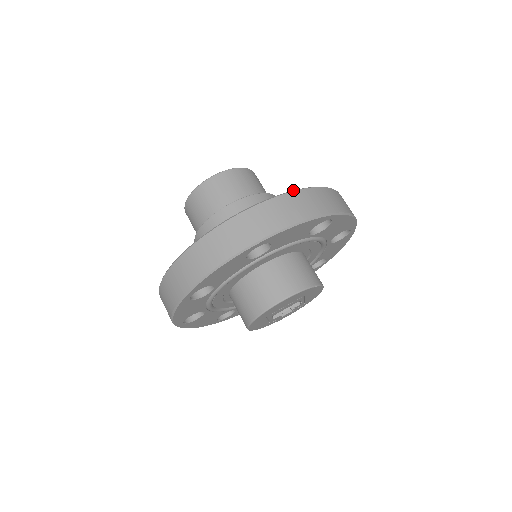
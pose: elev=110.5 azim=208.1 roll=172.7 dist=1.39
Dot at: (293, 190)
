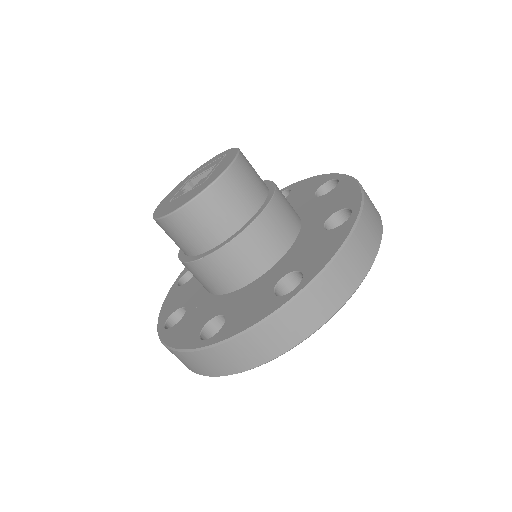
Dot at: (263, 319)
